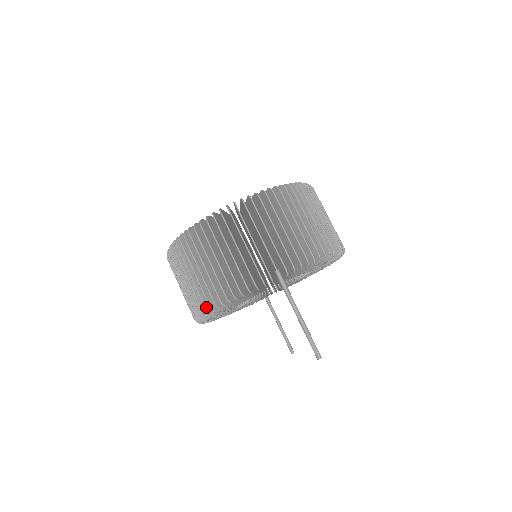
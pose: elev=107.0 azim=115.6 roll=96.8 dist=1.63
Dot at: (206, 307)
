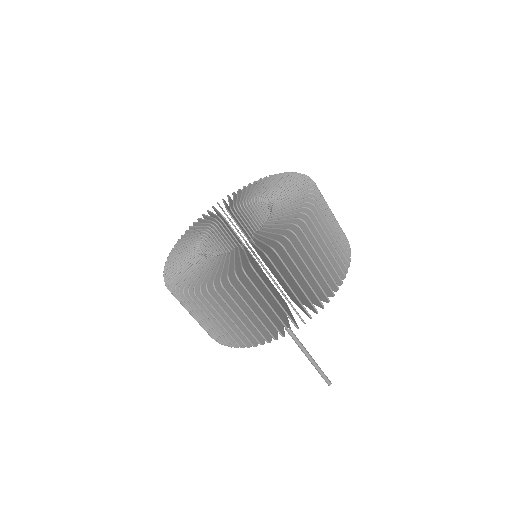
Dot at: (219, 341)
